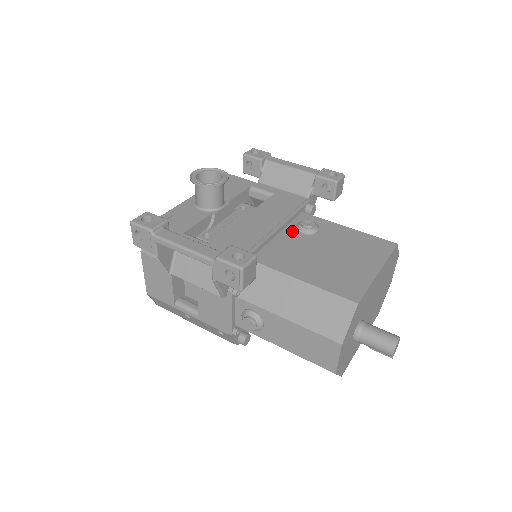
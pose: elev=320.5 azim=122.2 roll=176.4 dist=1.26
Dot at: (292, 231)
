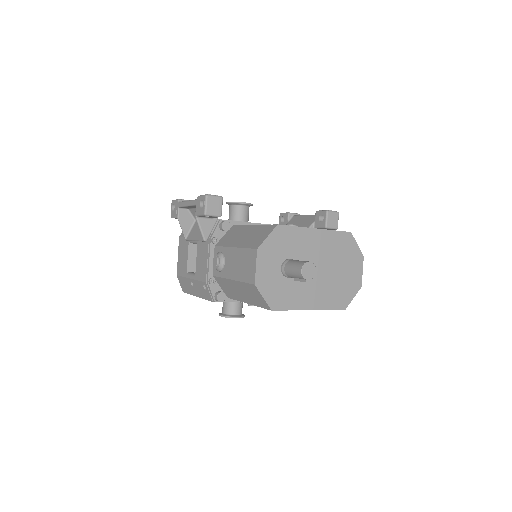
Dot at: occluded
